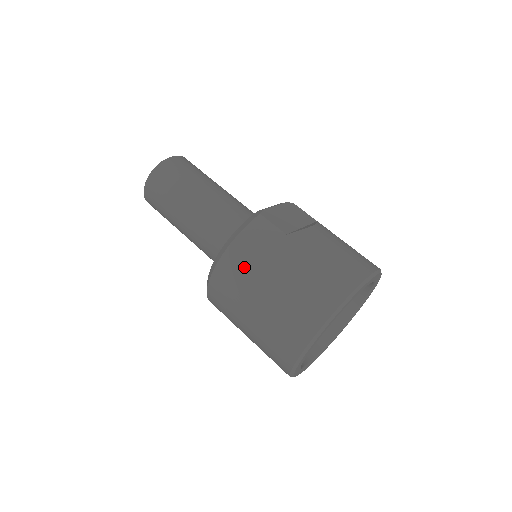
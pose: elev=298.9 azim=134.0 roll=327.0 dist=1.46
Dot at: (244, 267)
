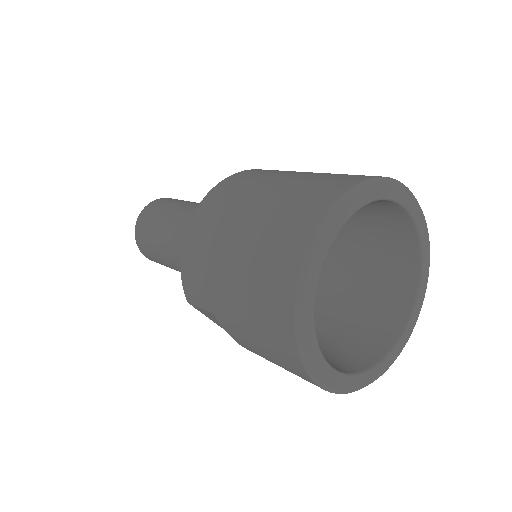
Dot at: (246, 180)
